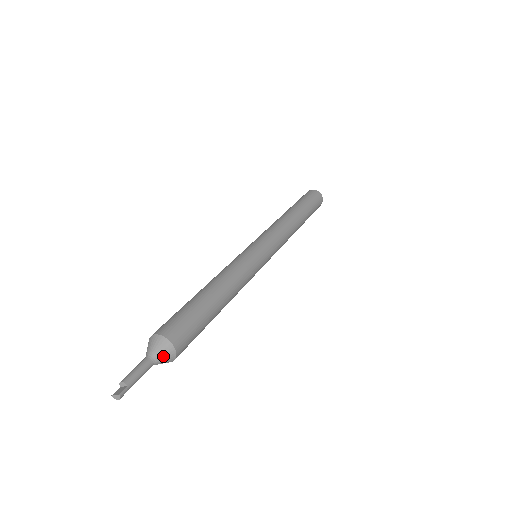
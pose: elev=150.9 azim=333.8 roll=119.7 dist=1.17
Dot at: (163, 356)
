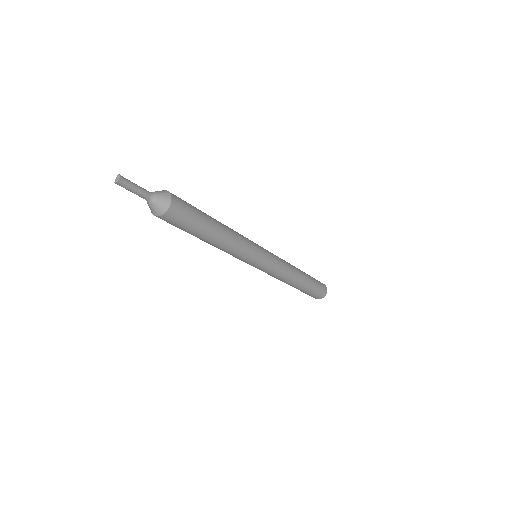
Dot at: (159, 192)
